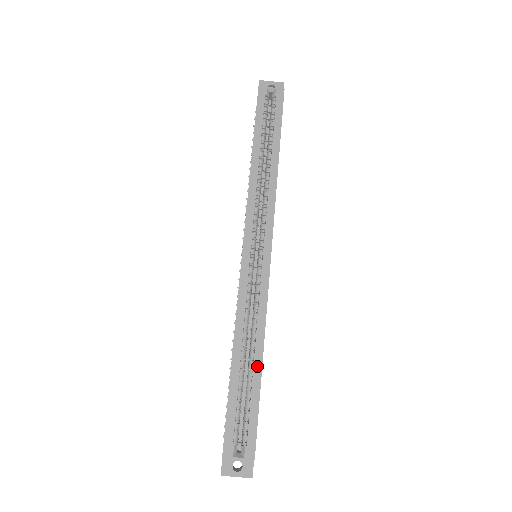
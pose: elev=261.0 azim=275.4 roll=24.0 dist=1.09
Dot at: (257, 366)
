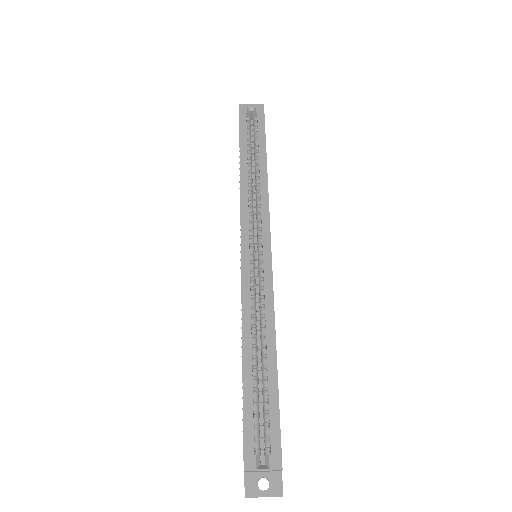
Dot at: (271, 363)
